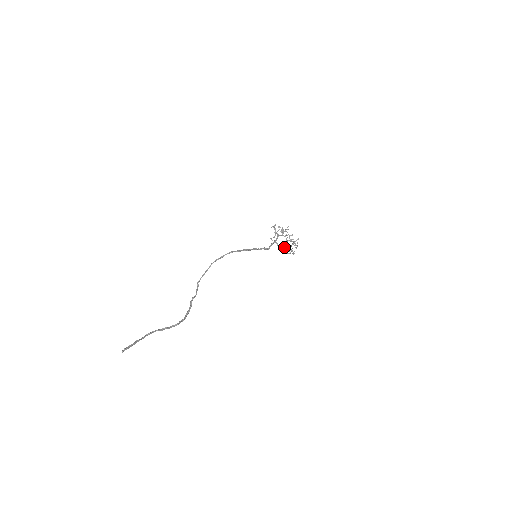
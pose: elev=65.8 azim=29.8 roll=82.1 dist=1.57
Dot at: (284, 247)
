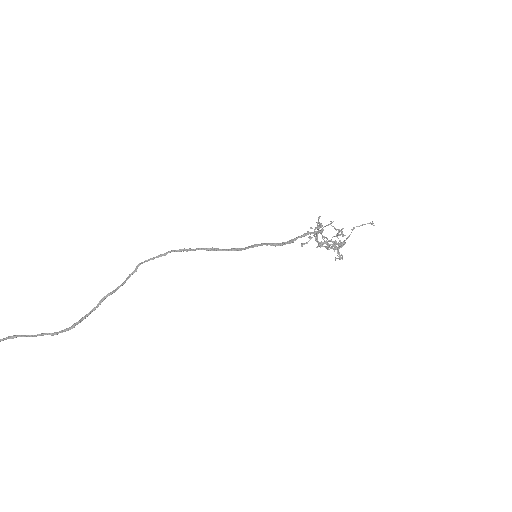
Dot at: occluded
